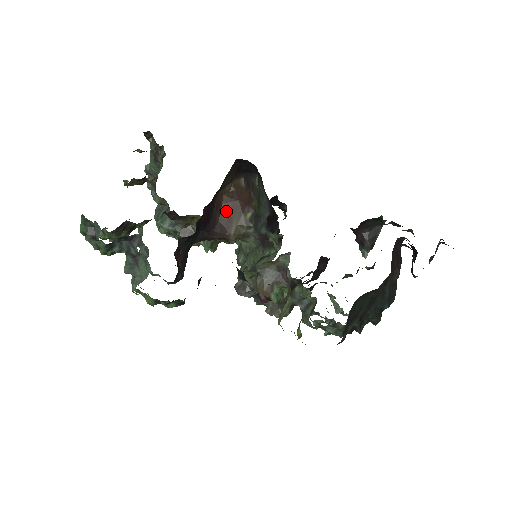
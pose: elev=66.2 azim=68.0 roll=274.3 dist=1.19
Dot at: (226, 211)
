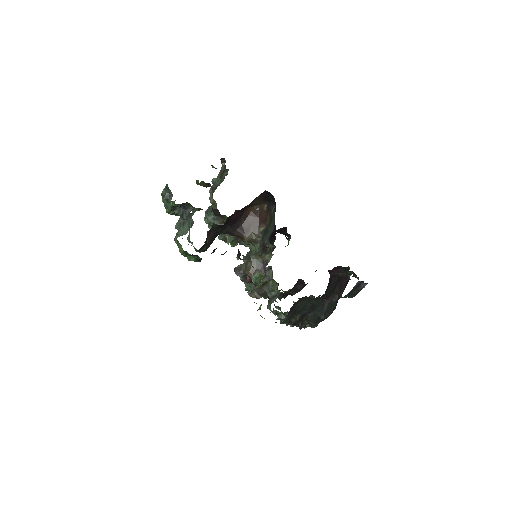
Dot at: (249, 221)
